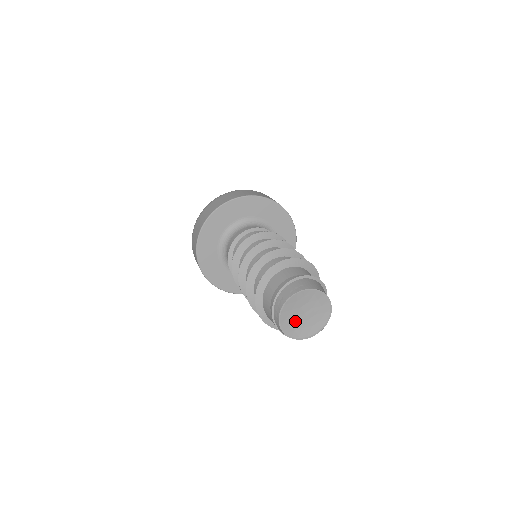
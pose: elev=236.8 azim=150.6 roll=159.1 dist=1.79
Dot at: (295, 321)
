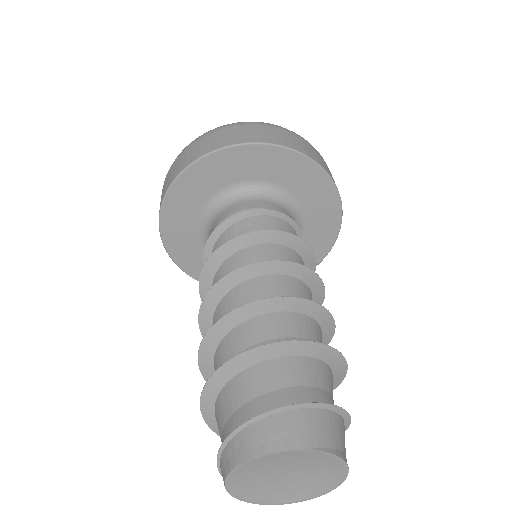
Dot at: (263, 482)
